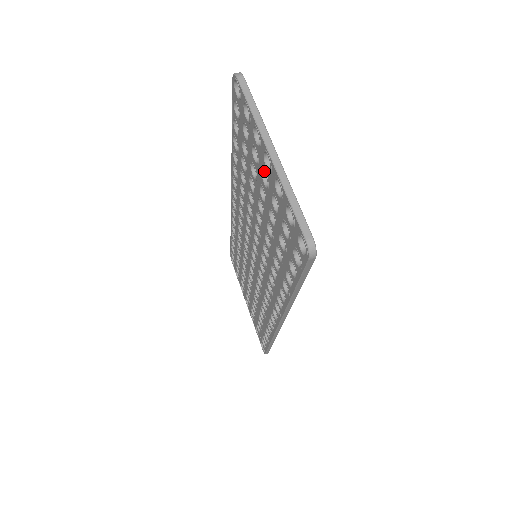
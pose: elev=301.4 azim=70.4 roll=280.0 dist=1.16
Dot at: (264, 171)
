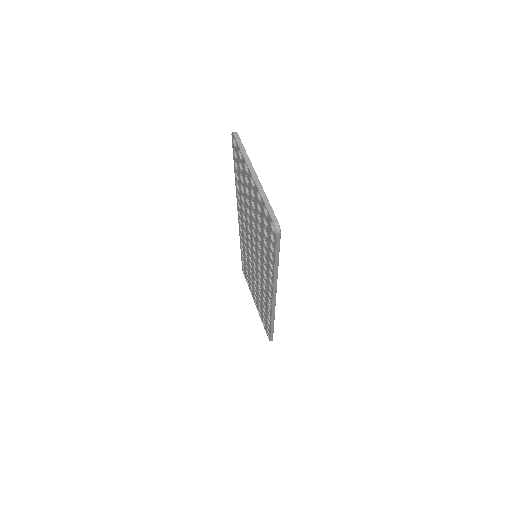
Dot at: (252, 188)
